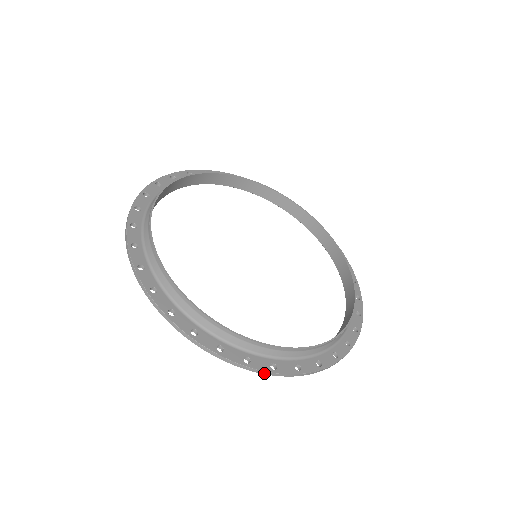
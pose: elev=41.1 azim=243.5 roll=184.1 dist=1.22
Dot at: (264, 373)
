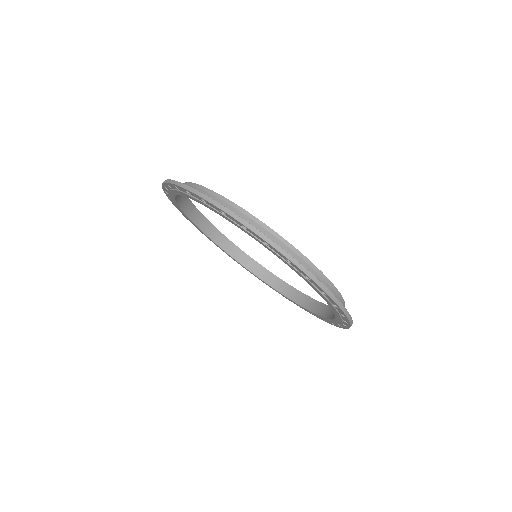
Dot at: (284, 254)
